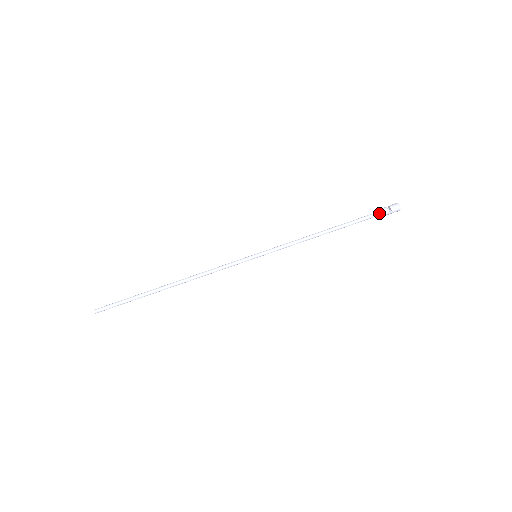
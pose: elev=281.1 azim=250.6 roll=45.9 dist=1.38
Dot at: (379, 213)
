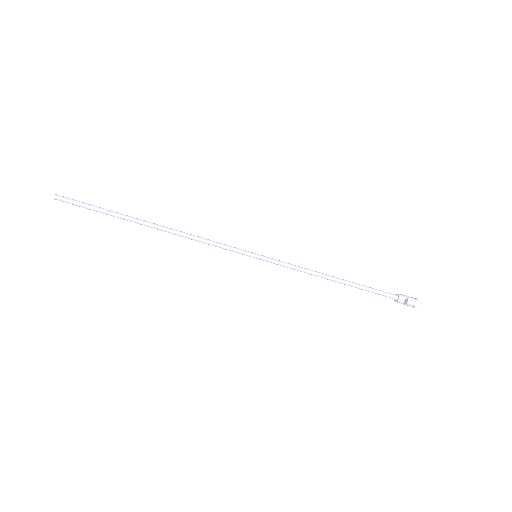
Dot at: occluded
